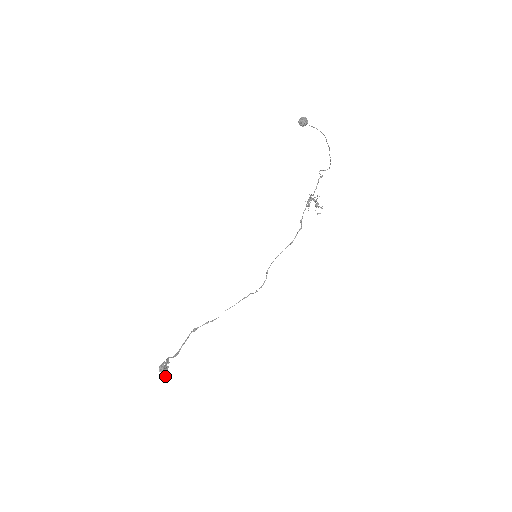
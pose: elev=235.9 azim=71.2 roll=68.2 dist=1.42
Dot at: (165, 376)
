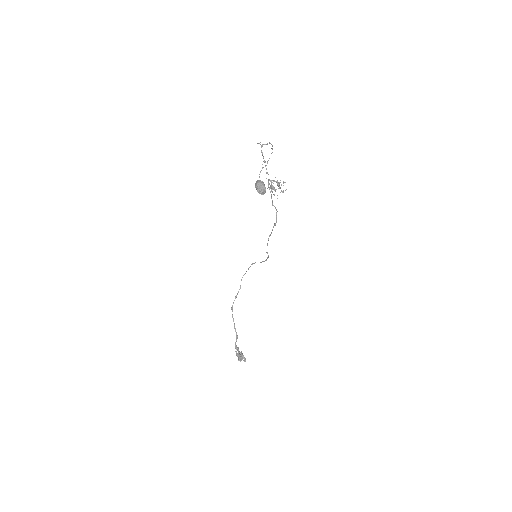
Dot at: (245, 360)
